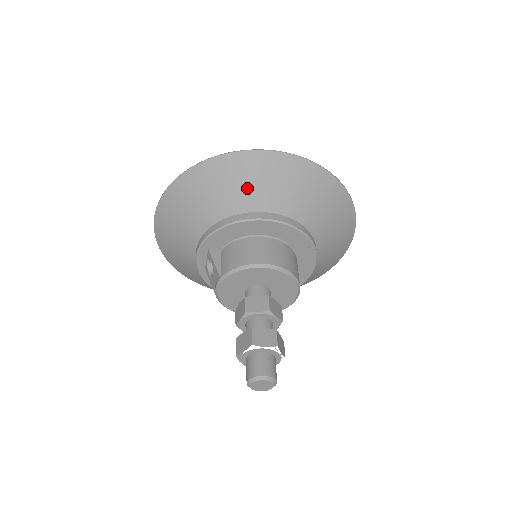
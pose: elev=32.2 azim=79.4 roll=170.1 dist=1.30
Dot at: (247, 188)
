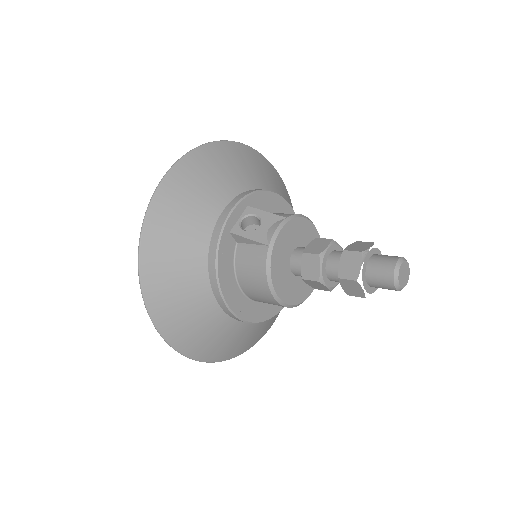
Dot at: (274, 182)
